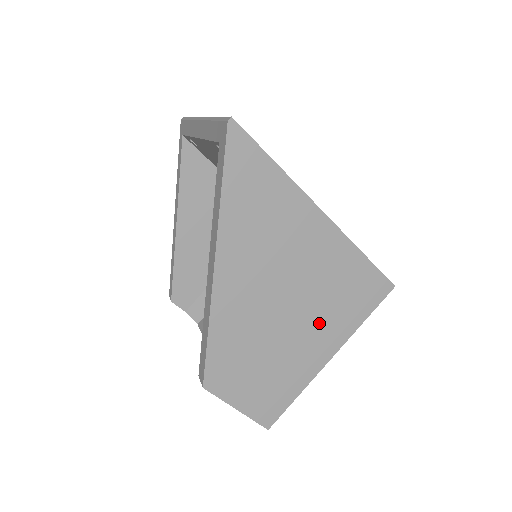
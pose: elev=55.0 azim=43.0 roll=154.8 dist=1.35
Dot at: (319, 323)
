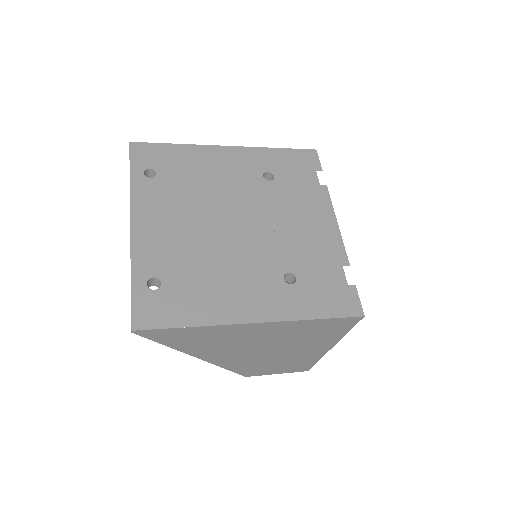
Dot at: (306, 345)
